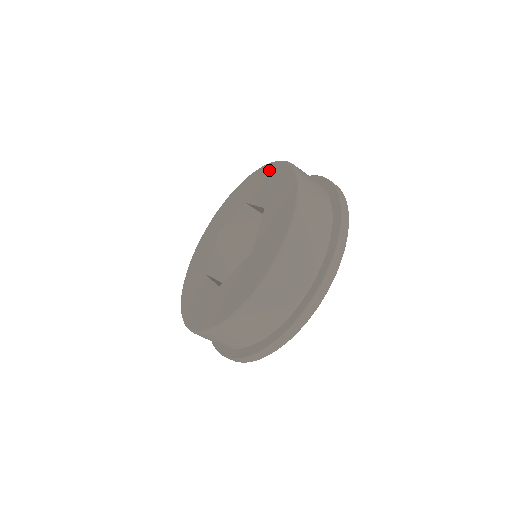
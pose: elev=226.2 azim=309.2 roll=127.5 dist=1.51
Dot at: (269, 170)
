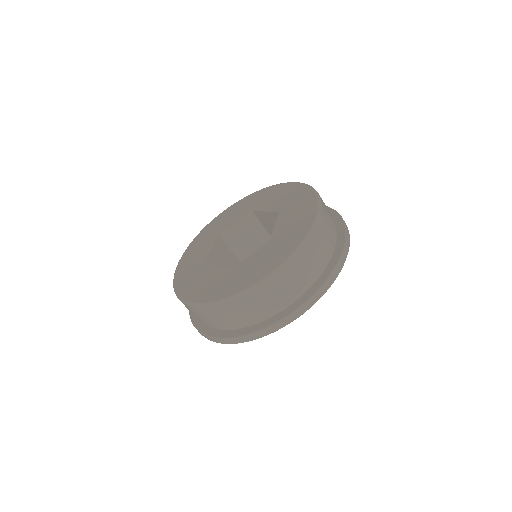
Dot at: (278, 188)
